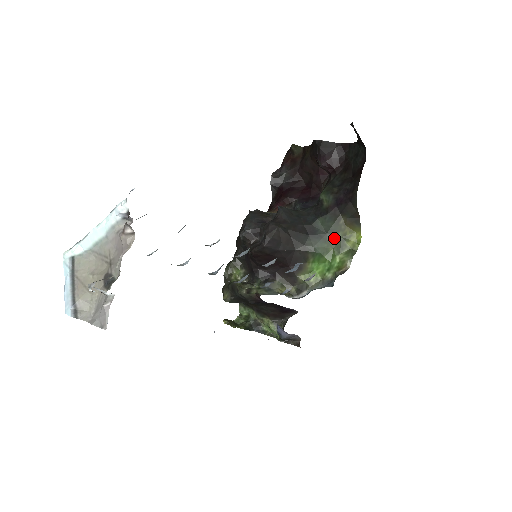
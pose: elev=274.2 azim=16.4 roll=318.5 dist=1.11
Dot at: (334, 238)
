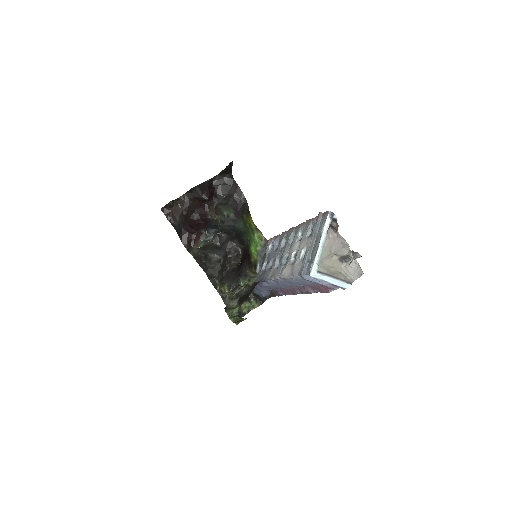
Dot at: (247, 229)
